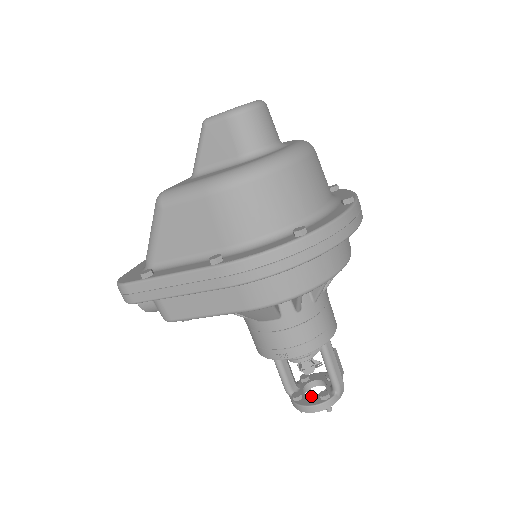
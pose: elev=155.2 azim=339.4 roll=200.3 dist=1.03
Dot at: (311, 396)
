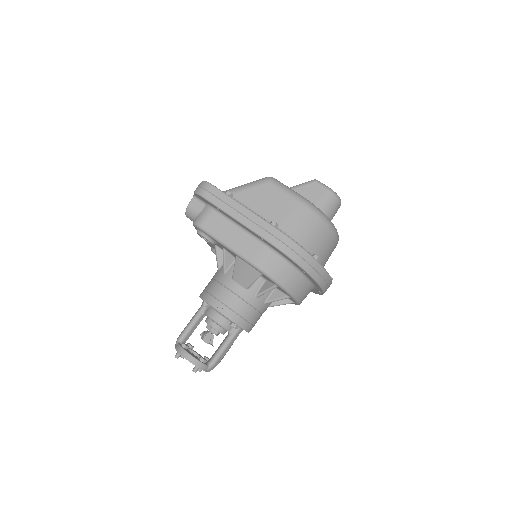
Dot at: occluded
